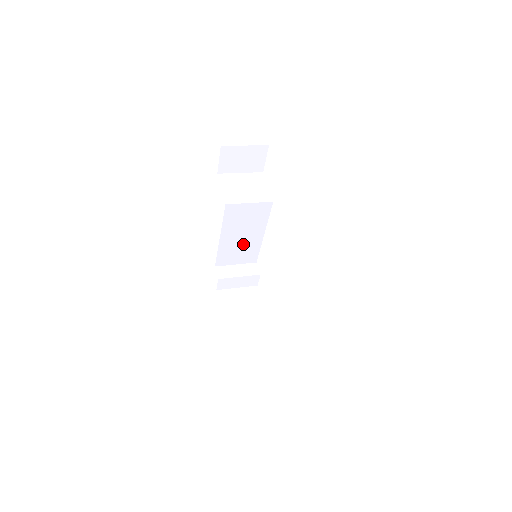
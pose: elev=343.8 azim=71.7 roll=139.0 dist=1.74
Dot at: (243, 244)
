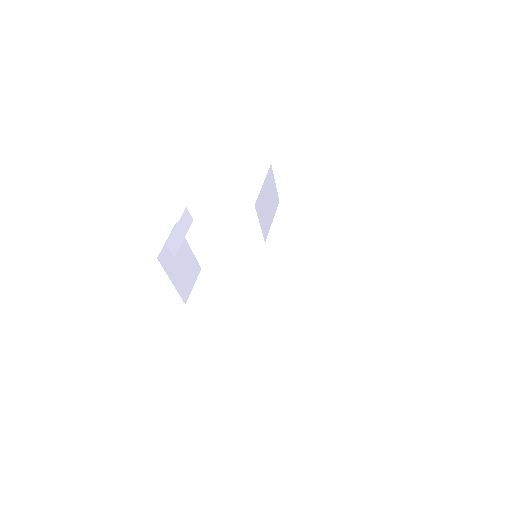
Dot at: occluded
